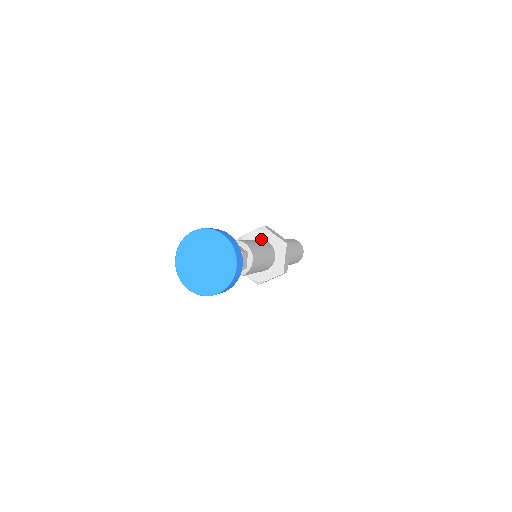
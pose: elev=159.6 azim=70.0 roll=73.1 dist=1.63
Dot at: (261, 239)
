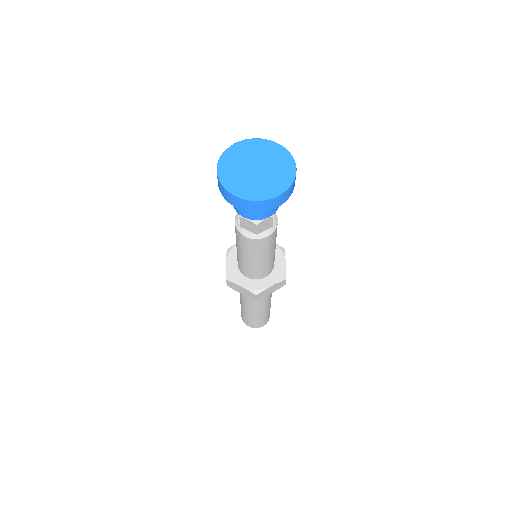
Dot at: occluded
